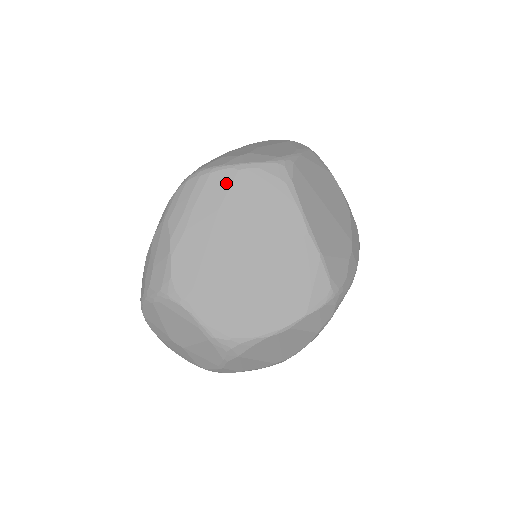
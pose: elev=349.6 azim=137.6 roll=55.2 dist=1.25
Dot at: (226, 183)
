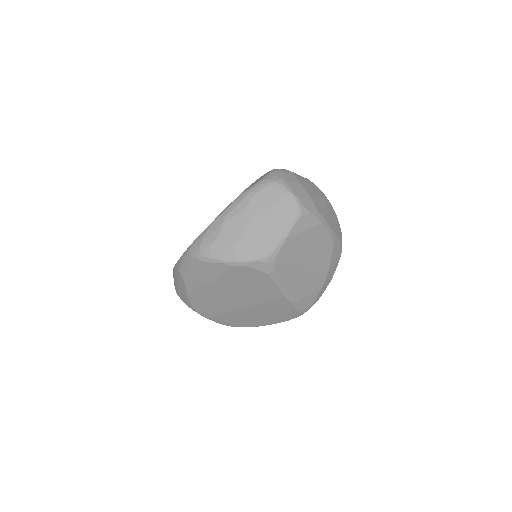
Dot at: (221, 271)
